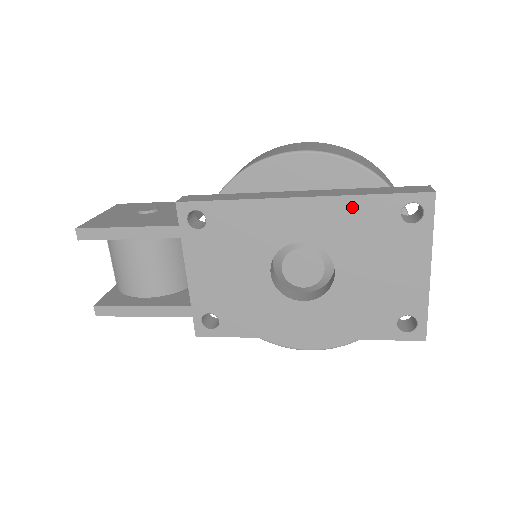
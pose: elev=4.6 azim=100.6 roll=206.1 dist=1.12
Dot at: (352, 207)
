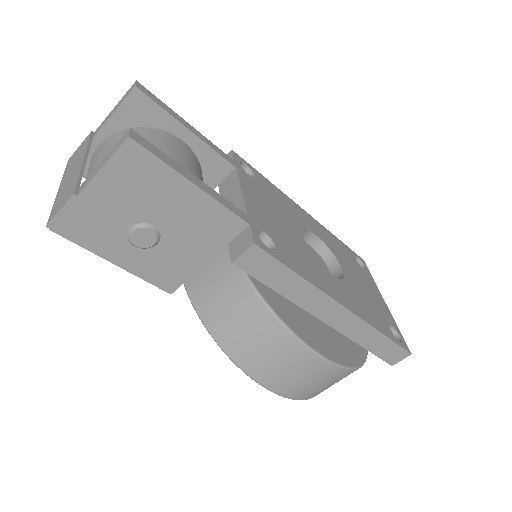
Dot at: (334, 238)
